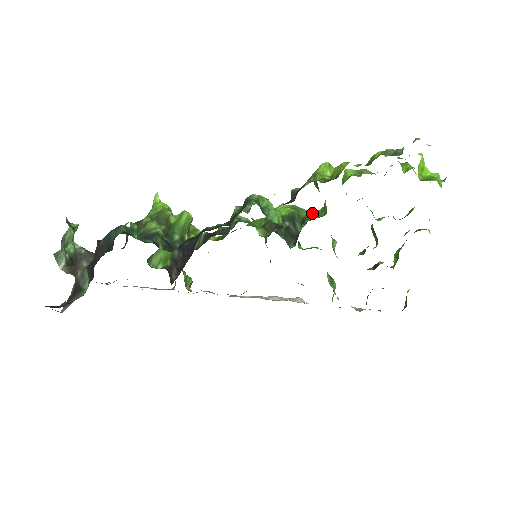
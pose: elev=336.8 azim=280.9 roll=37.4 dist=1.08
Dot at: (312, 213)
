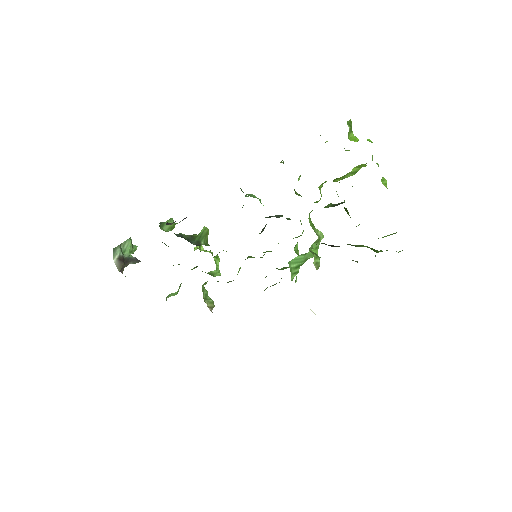
Dot at: occluded
